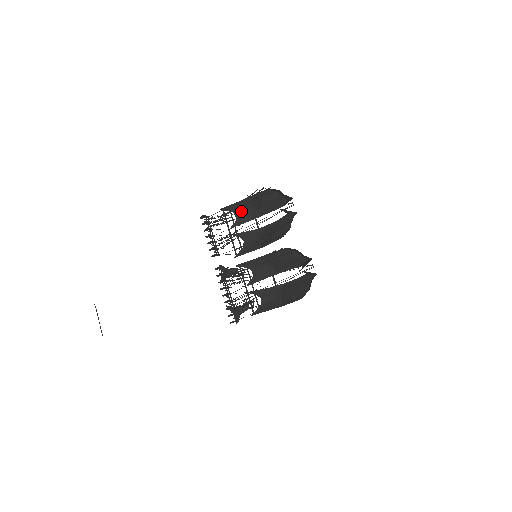
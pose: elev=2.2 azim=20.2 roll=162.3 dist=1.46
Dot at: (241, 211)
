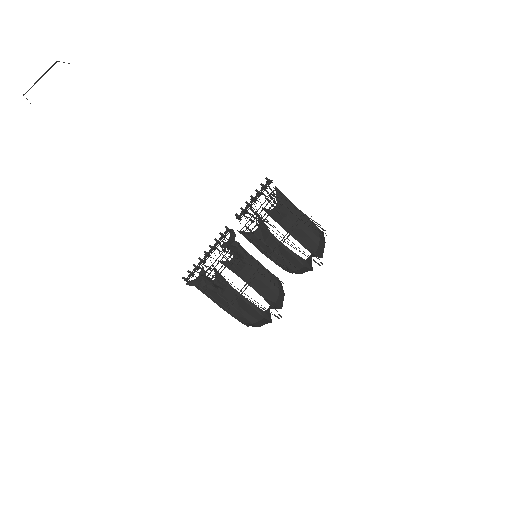
Dot at: (282, 208)
